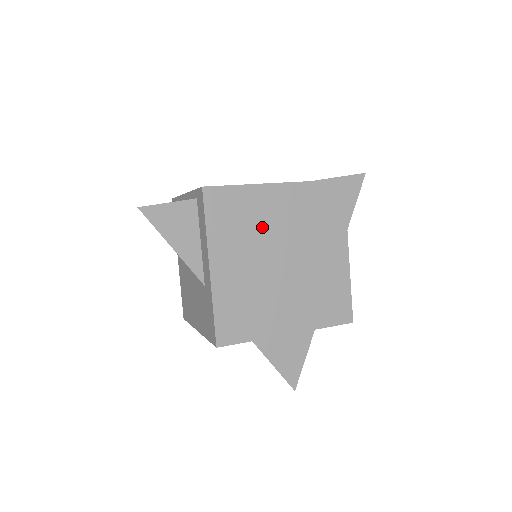
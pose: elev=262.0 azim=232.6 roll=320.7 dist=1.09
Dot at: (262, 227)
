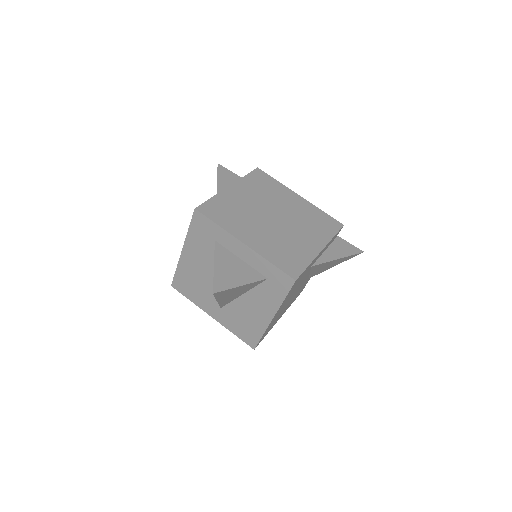
Dot at: (275, 199)
